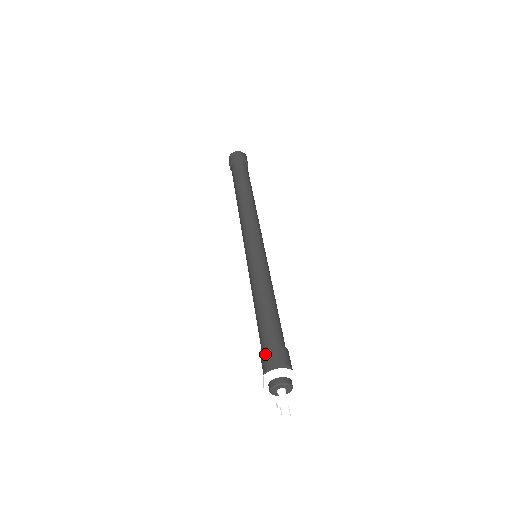
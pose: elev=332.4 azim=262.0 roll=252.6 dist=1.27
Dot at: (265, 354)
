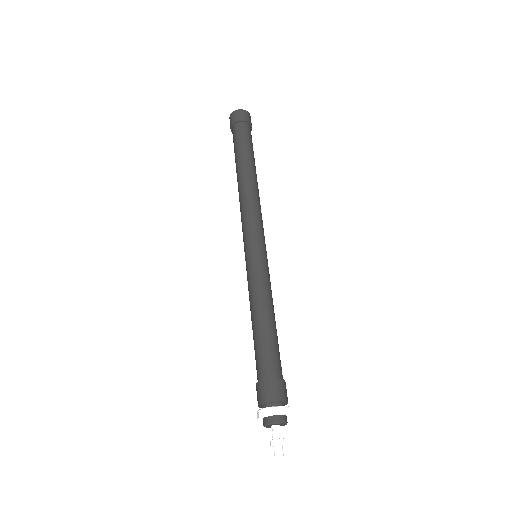
Dot at: (261, 386)
